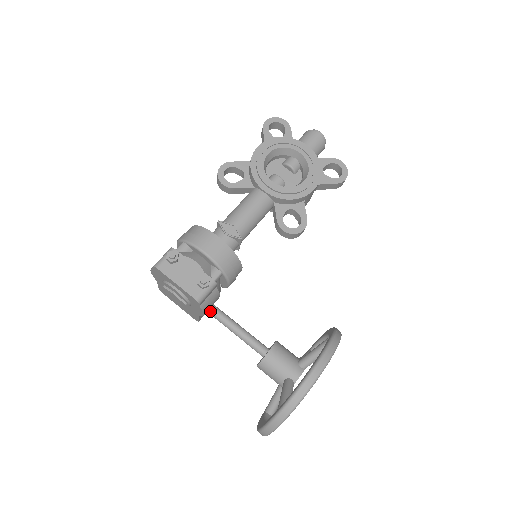
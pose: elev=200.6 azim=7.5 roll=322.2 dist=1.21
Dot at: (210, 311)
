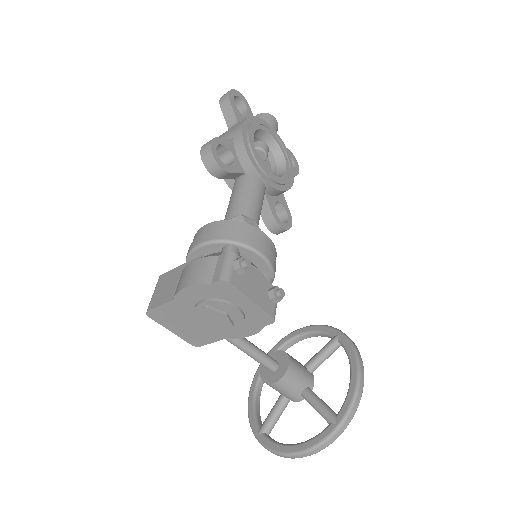
Dot at: occluded
